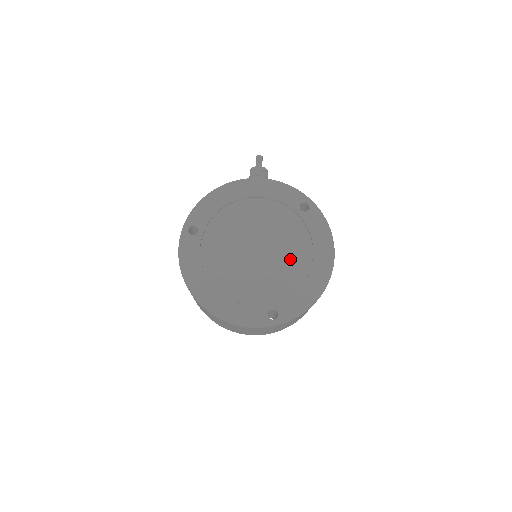
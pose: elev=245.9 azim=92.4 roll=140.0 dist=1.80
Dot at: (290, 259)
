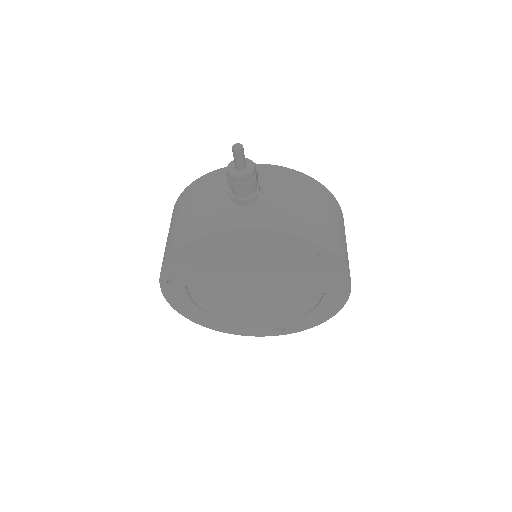
Dot at: (296, 295)
